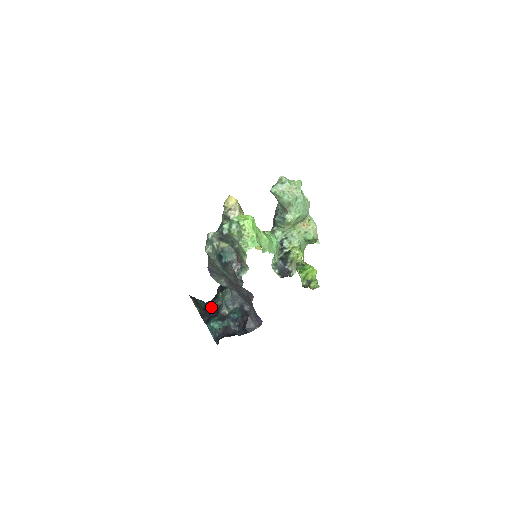
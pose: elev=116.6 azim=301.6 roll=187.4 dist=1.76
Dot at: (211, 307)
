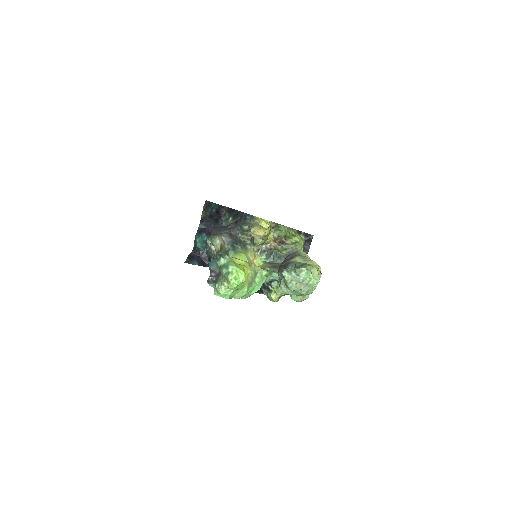
Dot at: (224, 209)
